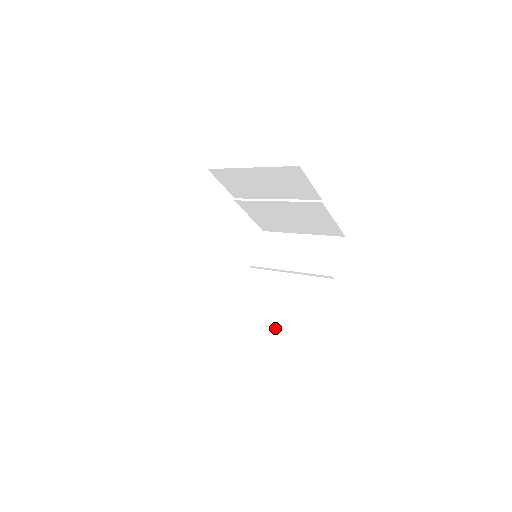
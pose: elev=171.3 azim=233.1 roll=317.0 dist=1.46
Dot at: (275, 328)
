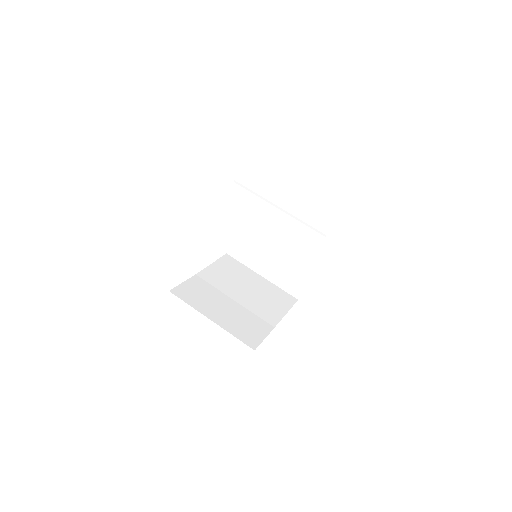
Dot at: (267, 276)
